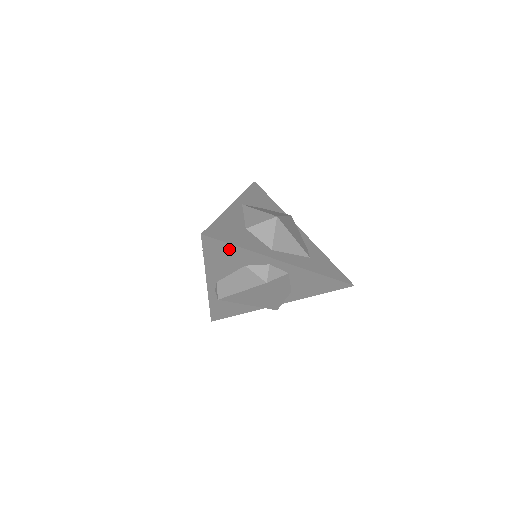
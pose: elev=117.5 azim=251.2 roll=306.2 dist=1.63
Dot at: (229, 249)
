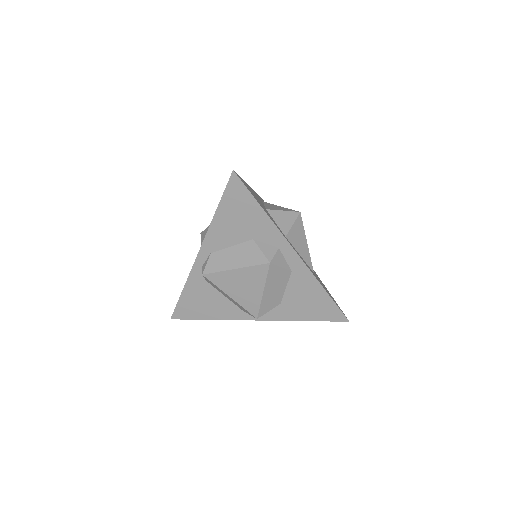
Dot at: (249, 206)
